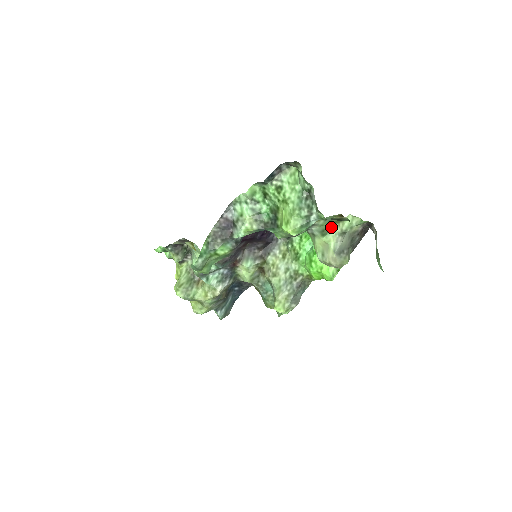
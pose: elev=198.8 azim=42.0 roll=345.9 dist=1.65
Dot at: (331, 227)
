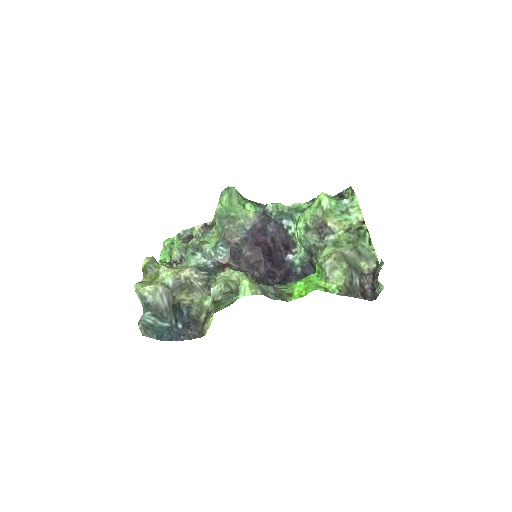
Dot at: (345, 245)
